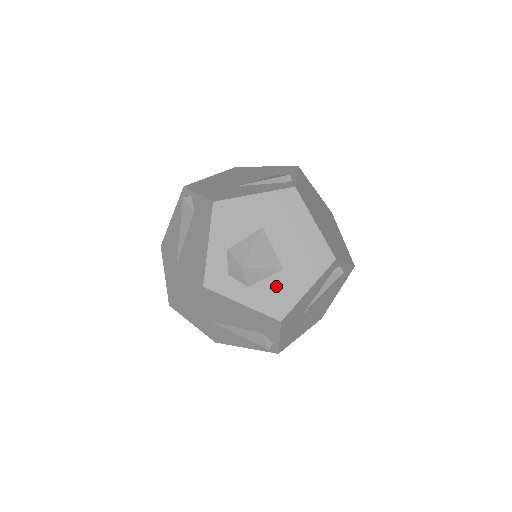
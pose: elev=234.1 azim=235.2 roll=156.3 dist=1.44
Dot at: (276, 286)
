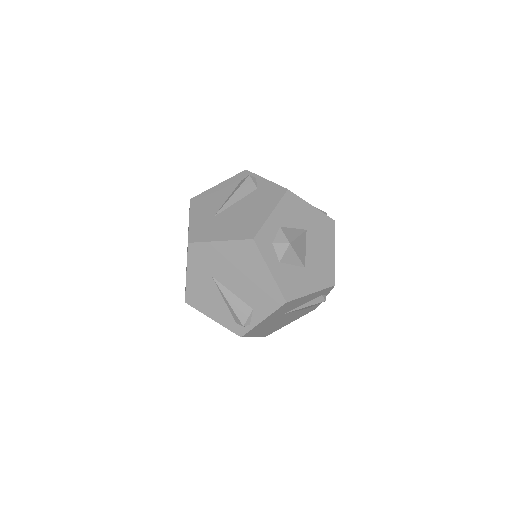
Dot at: (296, 275)
